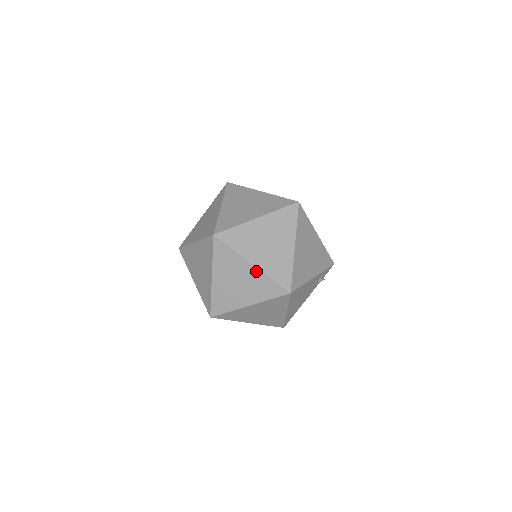
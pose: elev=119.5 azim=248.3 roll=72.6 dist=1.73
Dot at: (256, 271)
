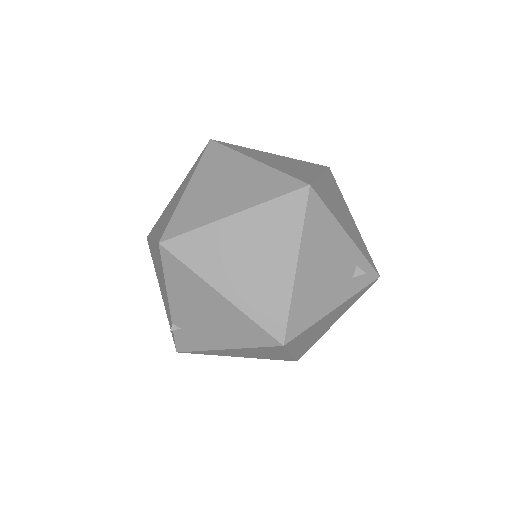
Dot at: (259, 167)
